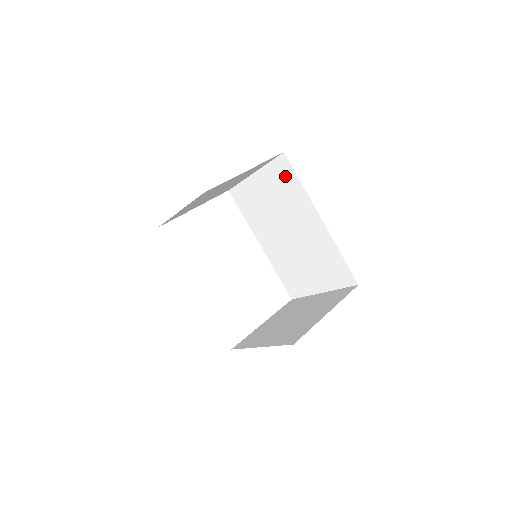
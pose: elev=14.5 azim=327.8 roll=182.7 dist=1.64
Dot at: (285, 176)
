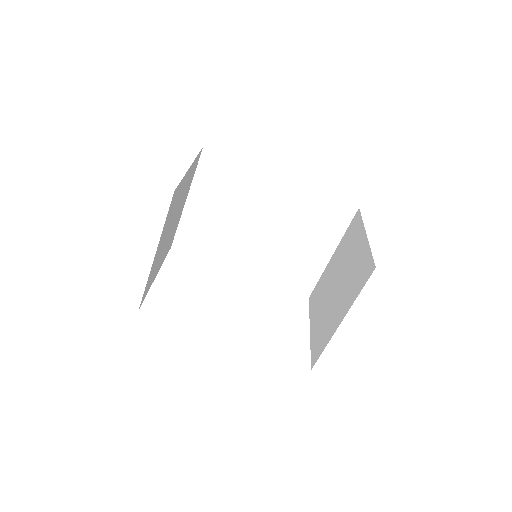
Dot at: (220, 170)
